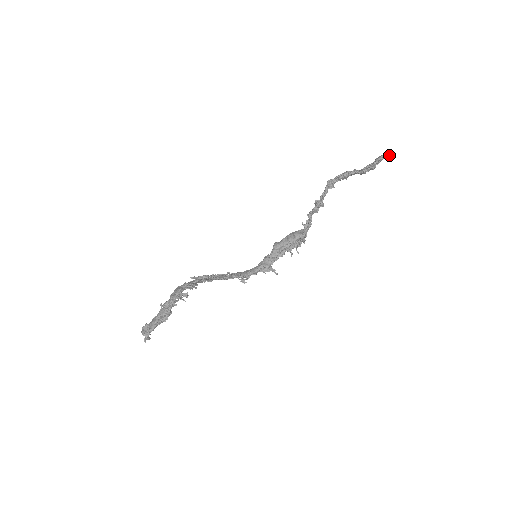
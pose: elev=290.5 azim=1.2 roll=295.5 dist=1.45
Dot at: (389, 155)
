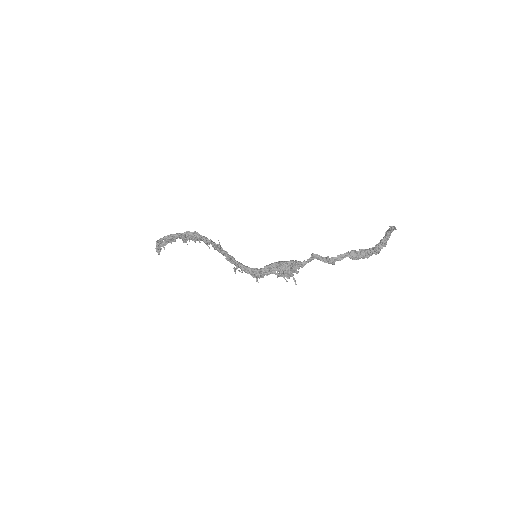
Dot at: (395, 229)
